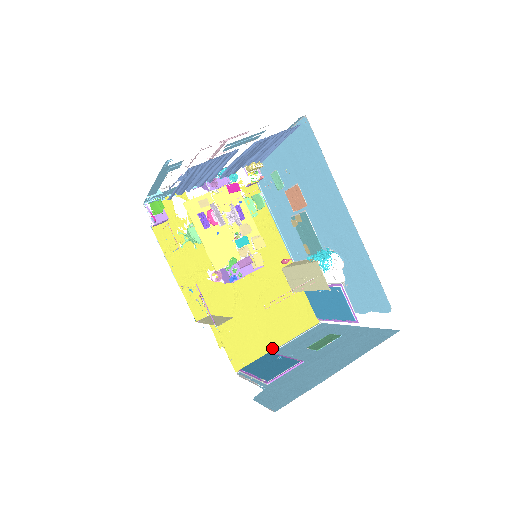
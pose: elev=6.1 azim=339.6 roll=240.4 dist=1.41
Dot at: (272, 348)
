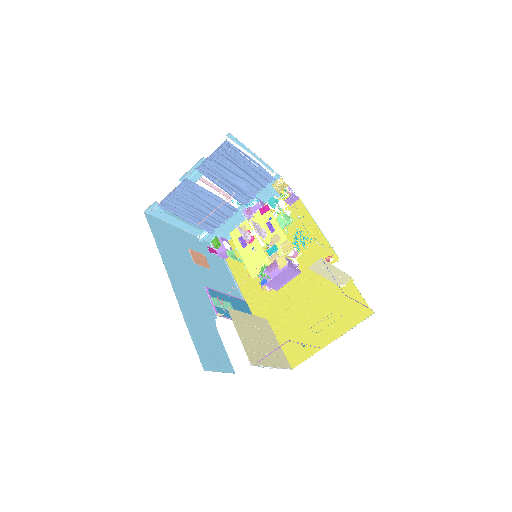
Dot at: (325, 344)
